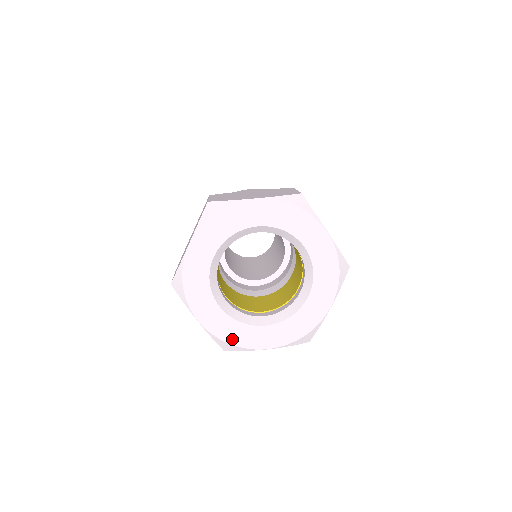
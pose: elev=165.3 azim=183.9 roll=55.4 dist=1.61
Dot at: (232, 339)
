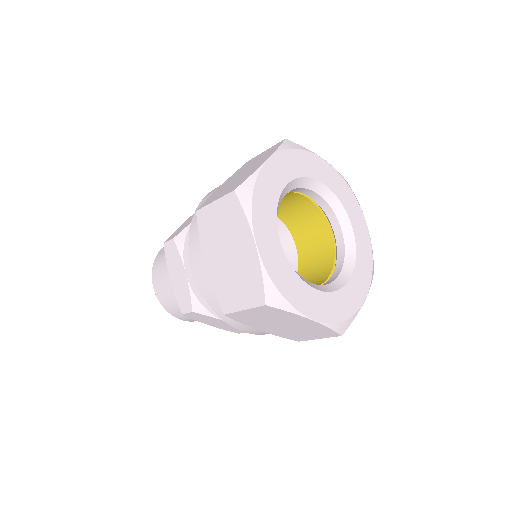
Dot at: (284, 288)
